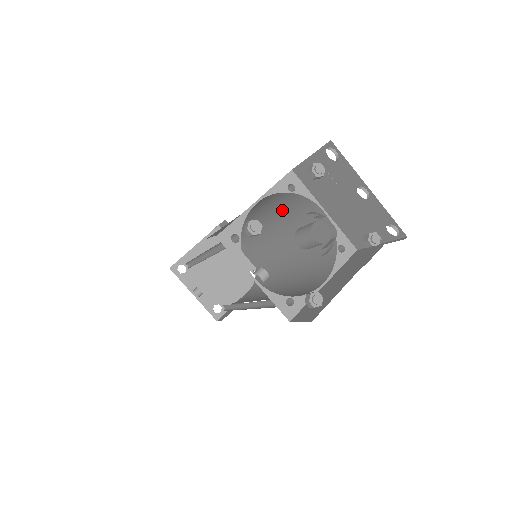
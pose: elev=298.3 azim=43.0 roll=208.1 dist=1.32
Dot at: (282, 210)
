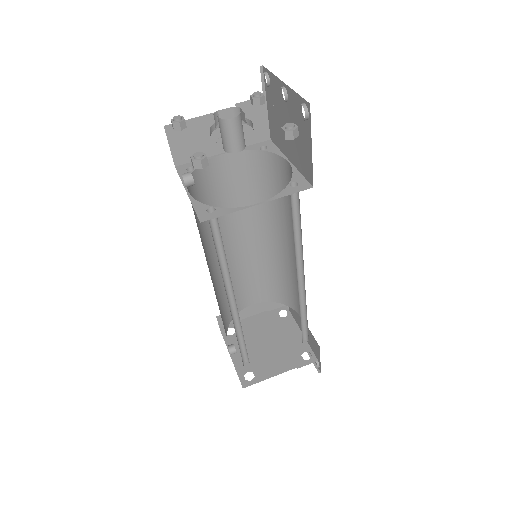
Dot at: (279, 200)
